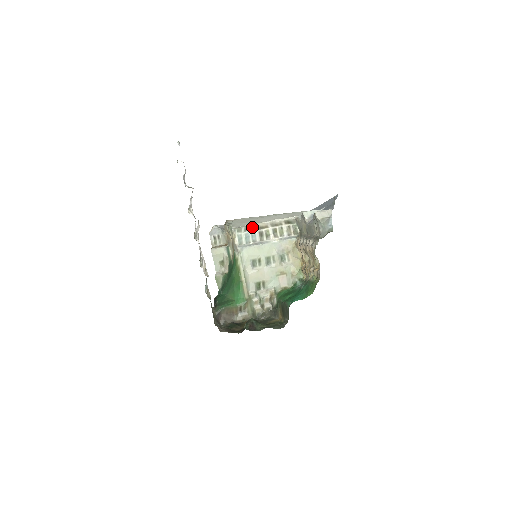
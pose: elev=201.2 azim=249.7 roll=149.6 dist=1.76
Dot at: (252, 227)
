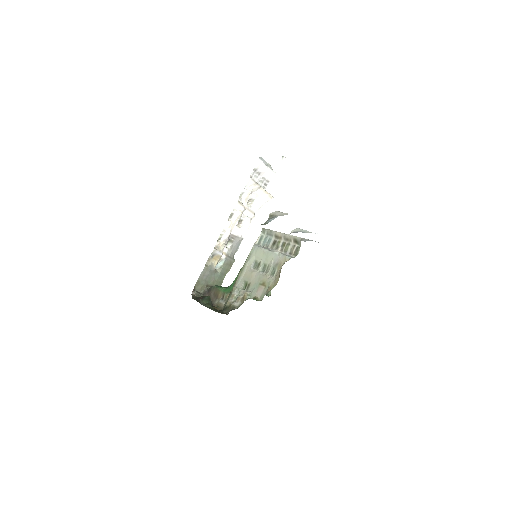
Dot at: (272, 233)
